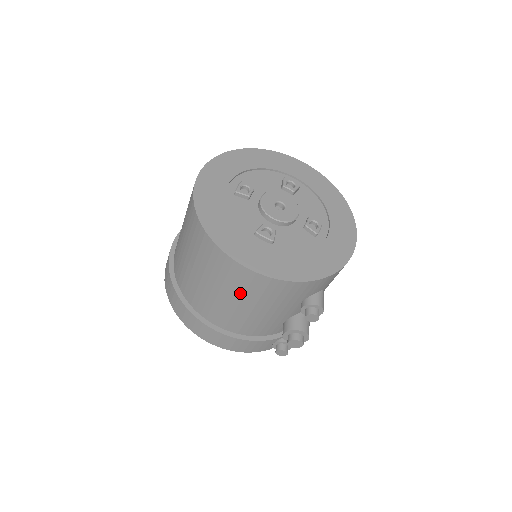
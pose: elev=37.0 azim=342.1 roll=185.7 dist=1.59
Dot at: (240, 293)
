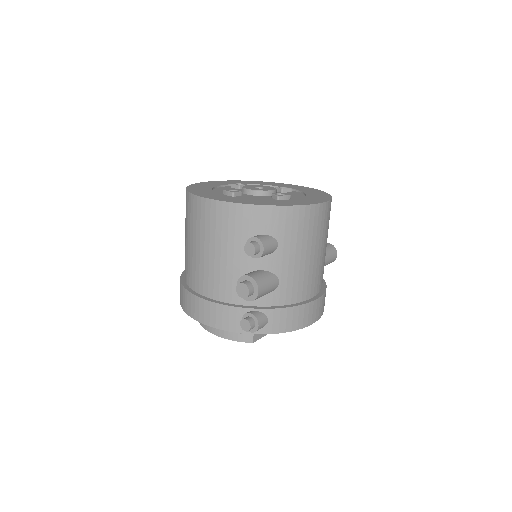
Dot at: (198, 231)
